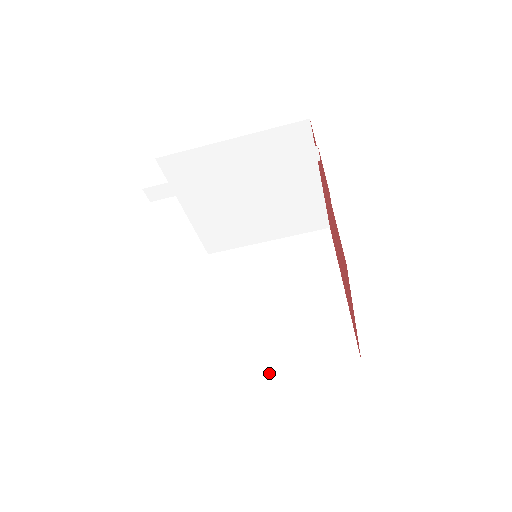
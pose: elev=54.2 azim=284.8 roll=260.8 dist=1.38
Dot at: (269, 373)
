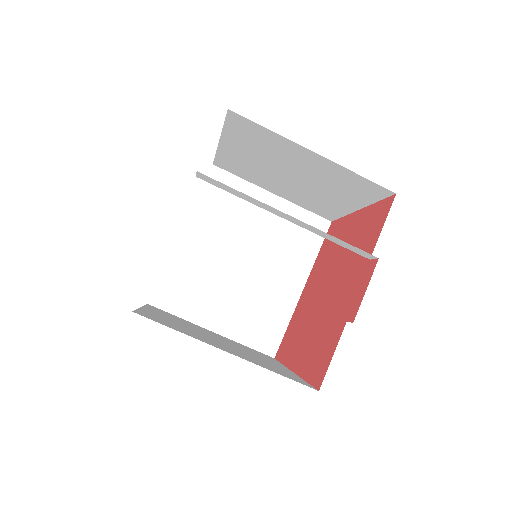
Dot at: (202, 324)
